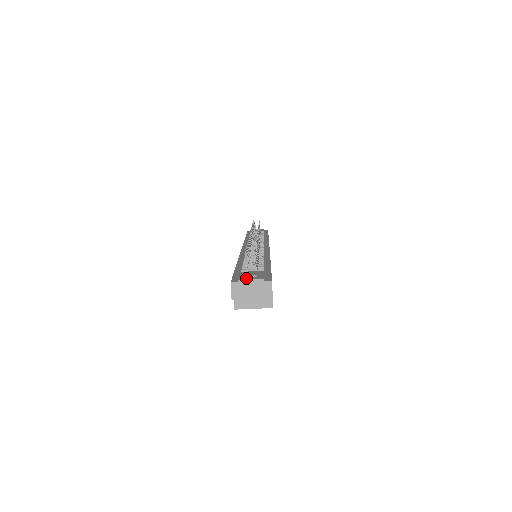
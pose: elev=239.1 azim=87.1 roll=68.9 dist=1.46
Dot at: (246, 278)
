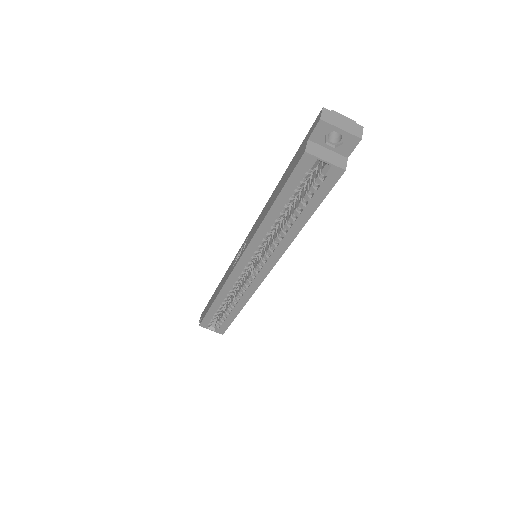
Dot at: (337, 116)
